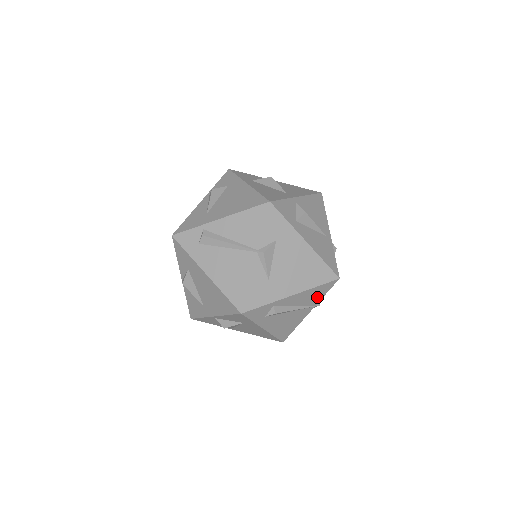
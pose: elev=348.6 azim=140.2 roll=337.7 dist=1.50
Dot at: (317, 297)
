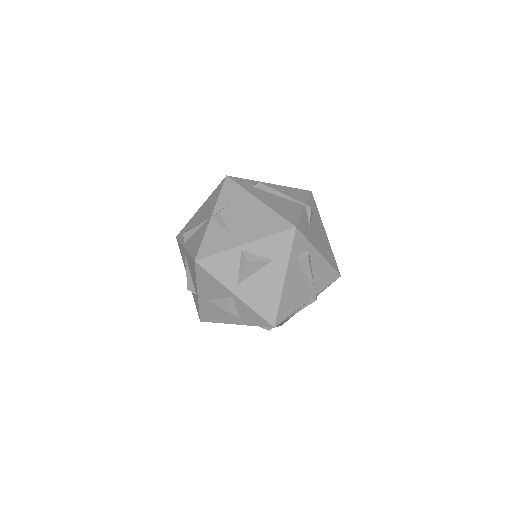
Dot at: (323, 283)
